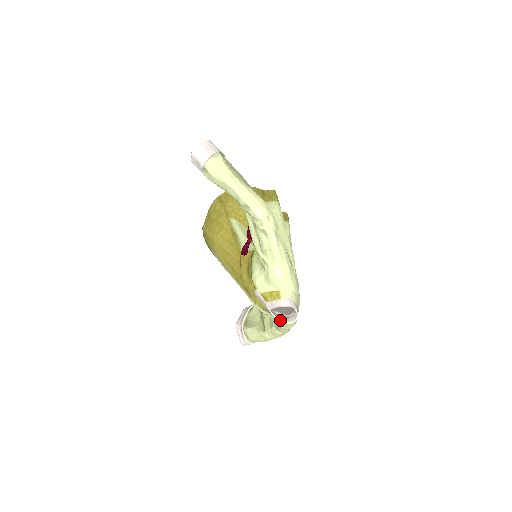
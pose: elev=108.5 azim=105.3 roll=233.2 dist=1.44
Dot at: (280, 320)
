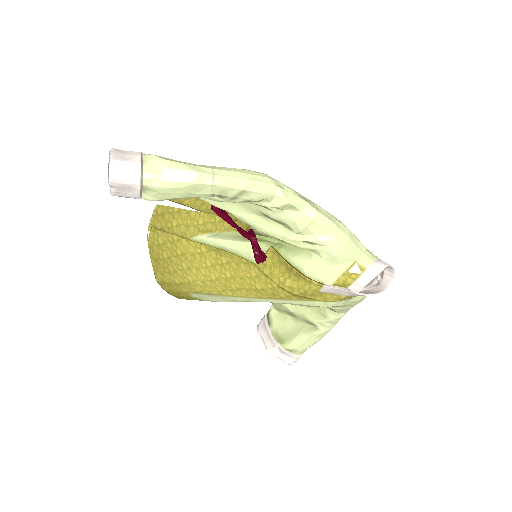
Dot at: (378, 294)
